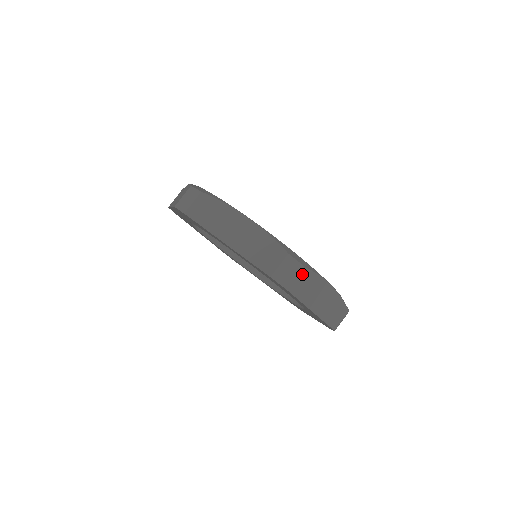
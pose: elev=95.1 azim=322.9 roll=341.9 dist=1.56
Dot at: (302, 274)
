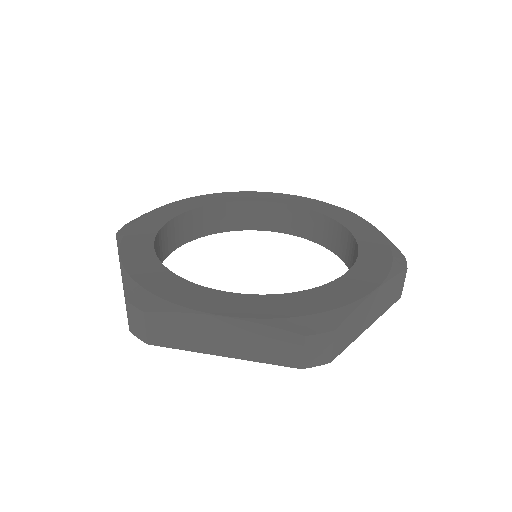
Dot at: (150, 321)
